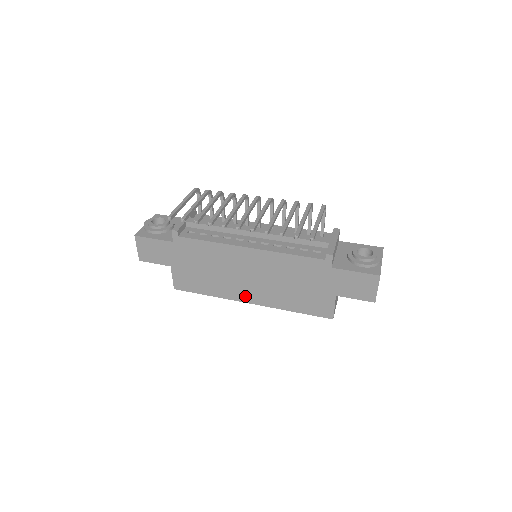
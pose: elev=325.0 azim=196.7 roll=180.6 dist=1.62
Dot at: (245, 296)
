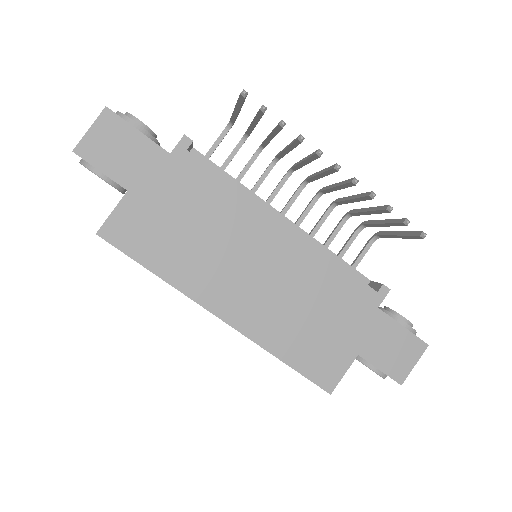
Dot at: (221, 301)
